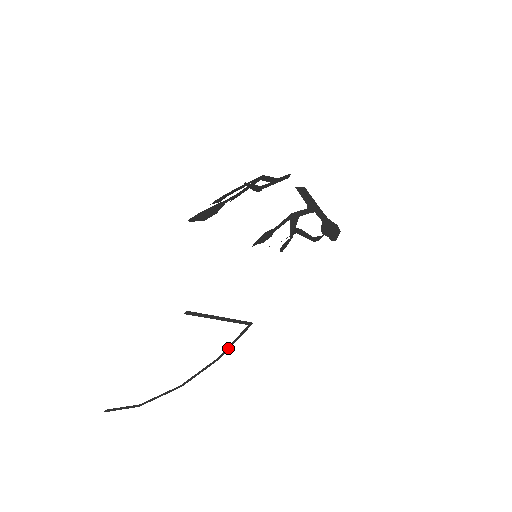
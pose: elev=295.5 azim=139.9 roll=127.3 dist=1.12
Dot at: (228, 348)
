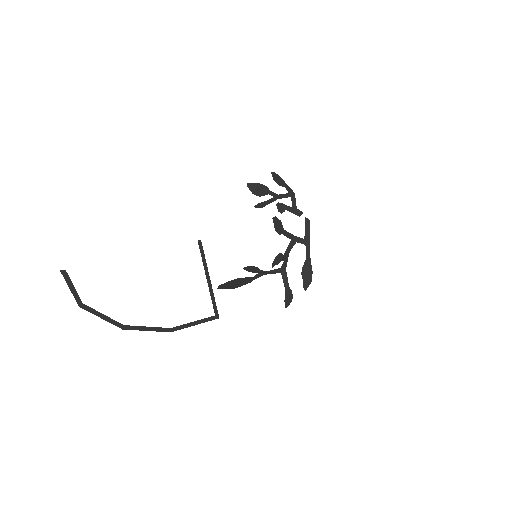
Dot at: (186, 326)
